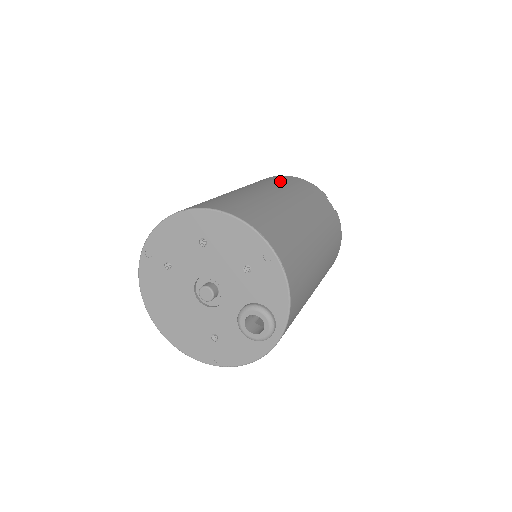
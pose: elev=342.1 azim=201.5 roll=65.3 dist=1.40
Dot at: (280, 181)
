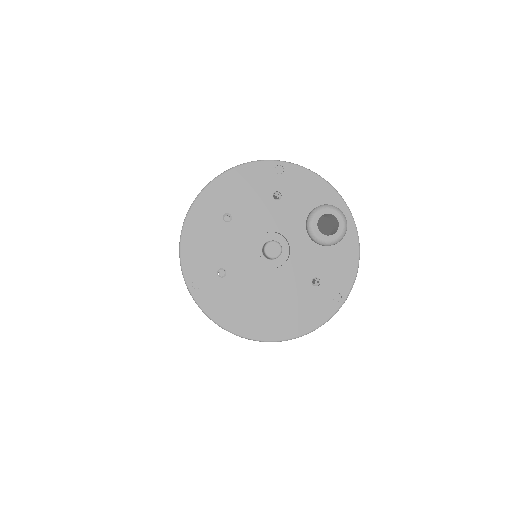
Dot at: occluded
